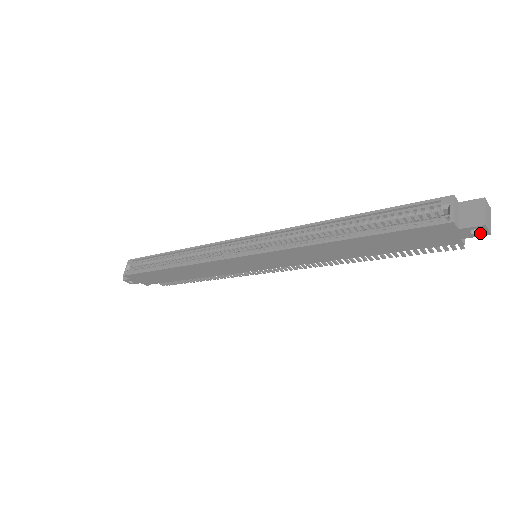
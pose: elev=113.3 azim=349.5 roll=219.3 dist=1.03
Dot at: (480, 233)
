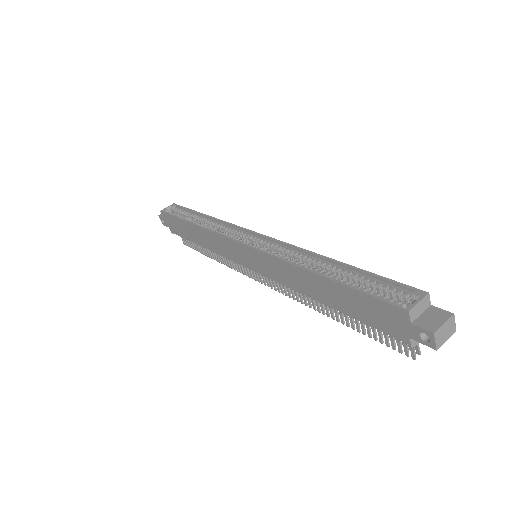
Dot at: (428, 341)
